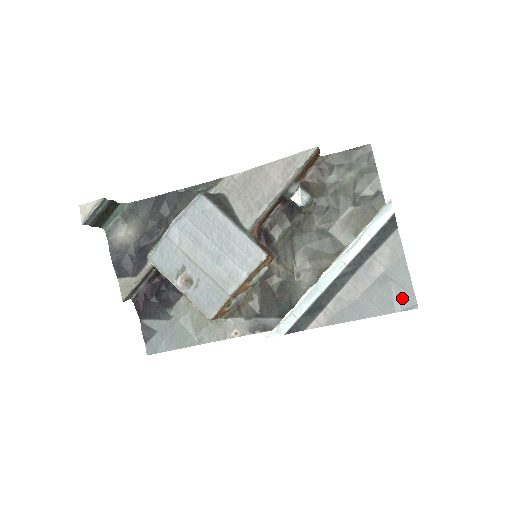
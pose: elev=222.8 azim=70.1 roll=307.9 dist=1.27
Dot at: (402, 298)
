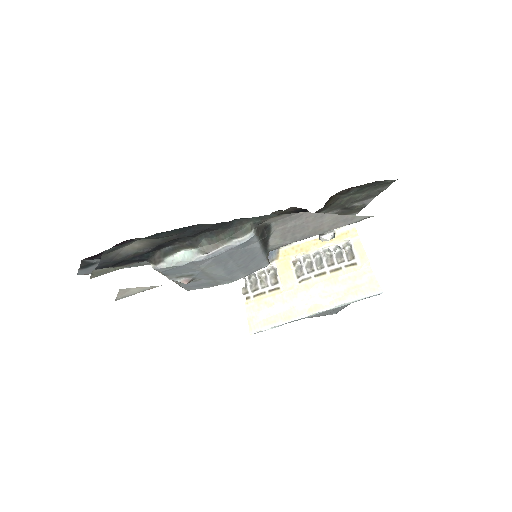
Dot at: (334, 312)
